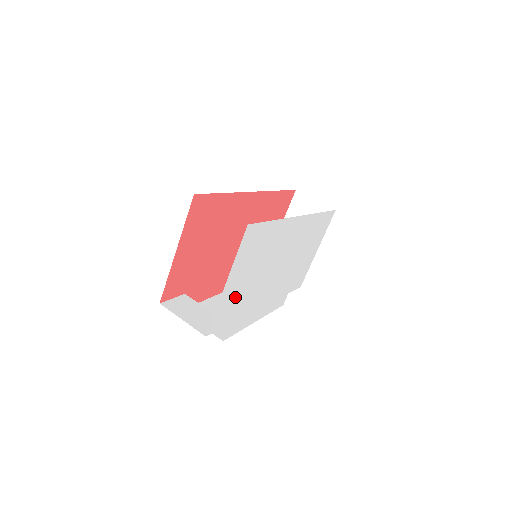
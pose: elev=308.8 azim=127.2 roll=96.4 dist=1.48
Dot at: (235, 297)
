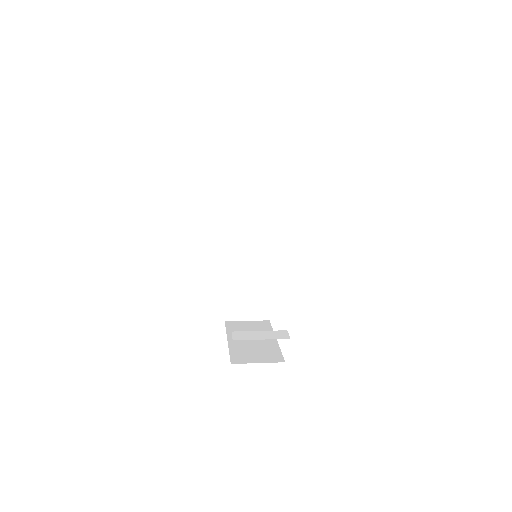
Dot at: occluded
